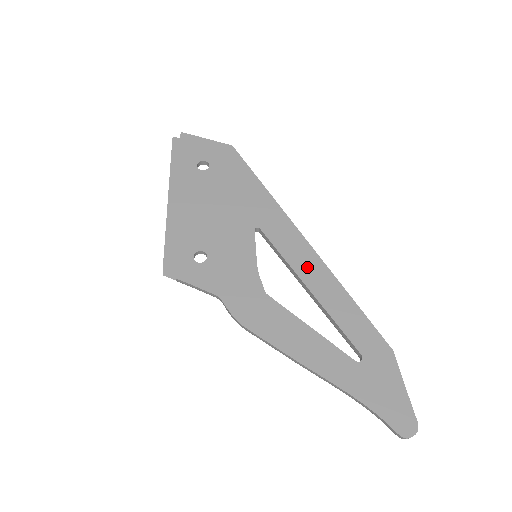
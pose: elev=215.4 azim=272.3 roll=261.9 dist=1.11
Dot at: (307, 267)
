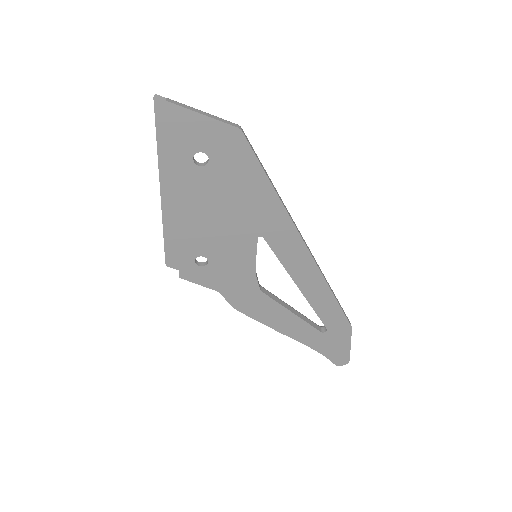
Dot at: (302, 273)
